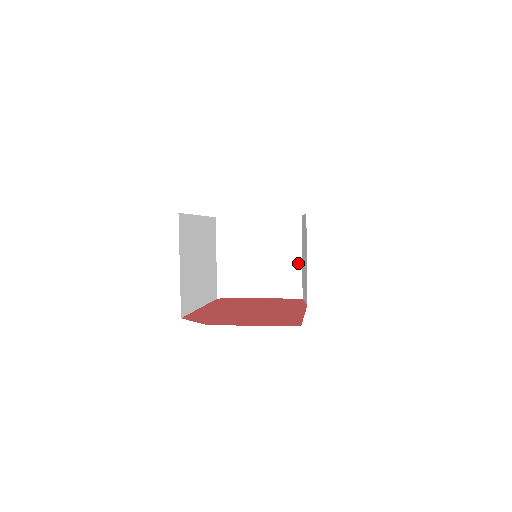
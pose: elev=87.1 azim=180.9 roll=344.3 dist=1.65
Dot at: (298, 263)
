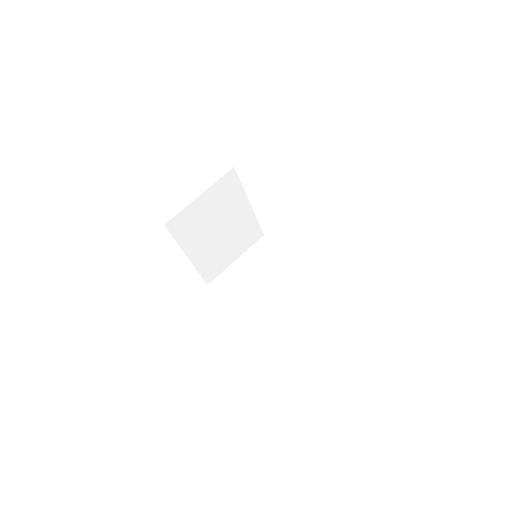
Dot at: (284, 310)
